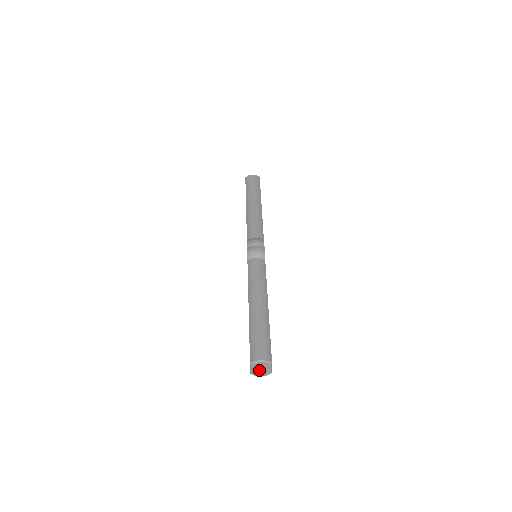
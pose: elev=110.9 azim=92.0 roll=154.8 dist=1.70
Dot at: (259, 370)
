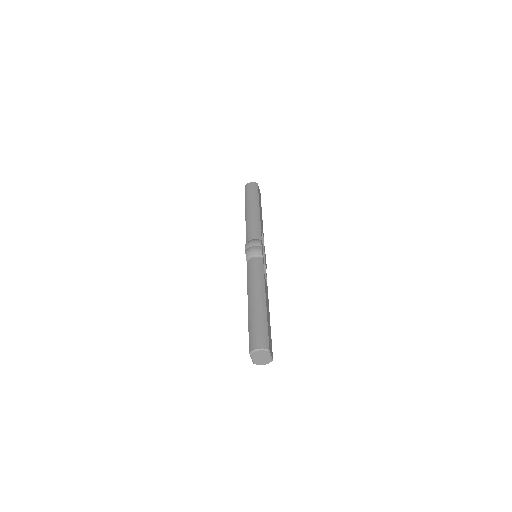
Dot at: (260, 359)
